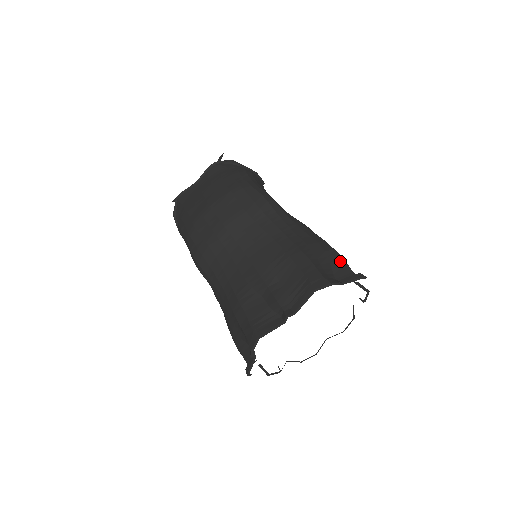
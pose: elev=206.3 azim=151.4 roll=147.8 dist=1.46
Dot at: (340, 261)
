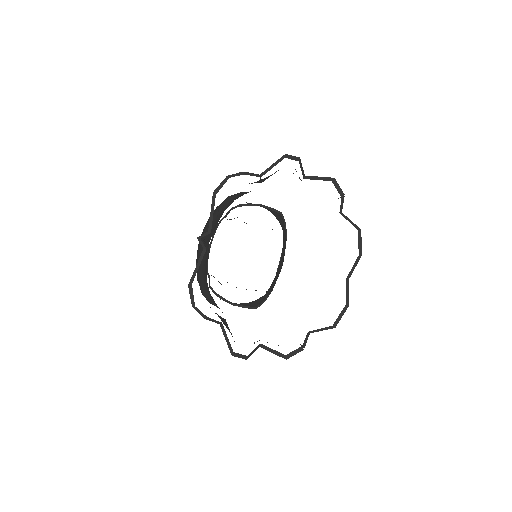
Dot at: occluded
